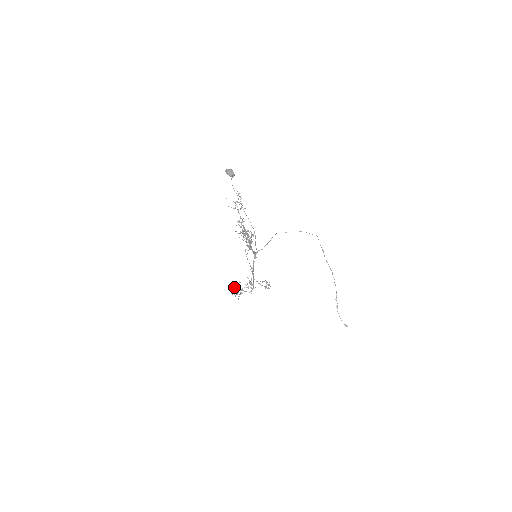
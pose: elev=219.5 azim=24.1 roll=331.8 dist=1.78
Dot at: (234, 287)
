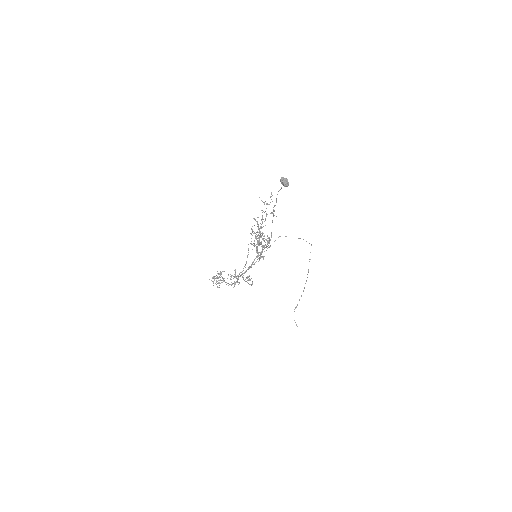
Dot at: (217, 276)
